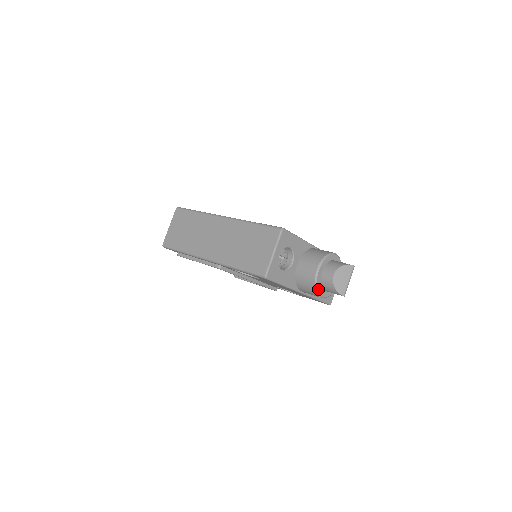
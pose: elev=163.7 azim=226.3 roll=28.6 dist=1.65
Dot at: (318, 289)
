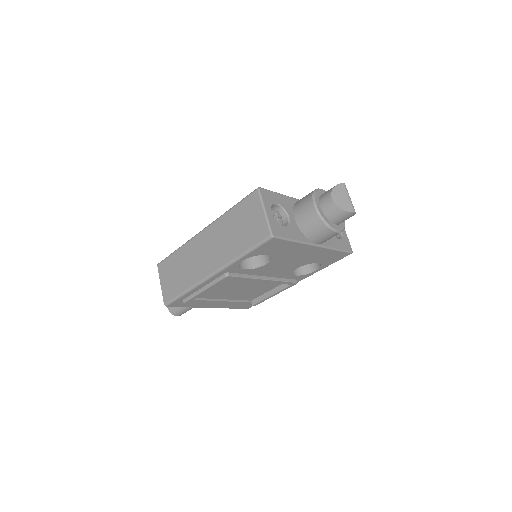
Dot at: (328, 223)
